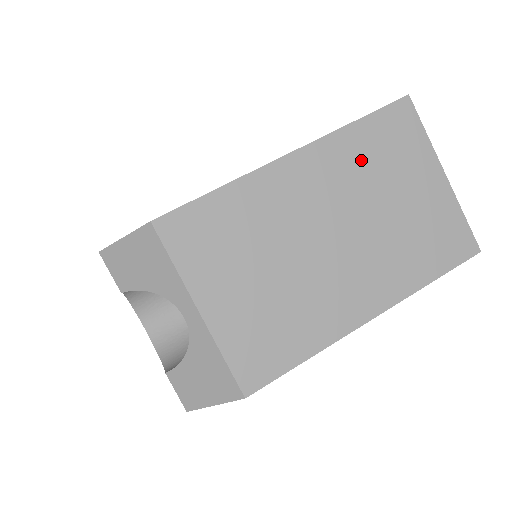
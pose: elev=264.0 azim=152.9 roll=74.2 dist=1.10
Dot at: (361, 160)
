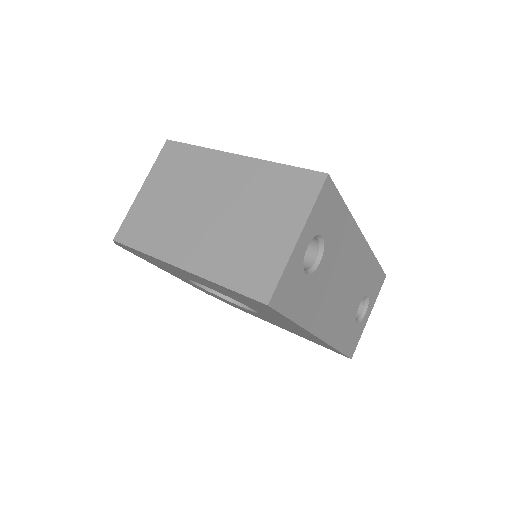
Dot at: (264, 186)
